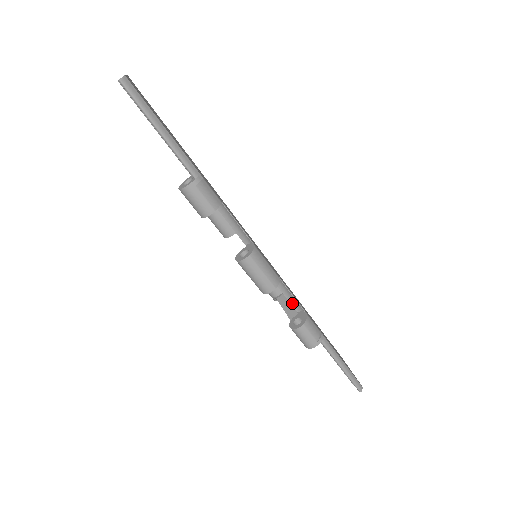
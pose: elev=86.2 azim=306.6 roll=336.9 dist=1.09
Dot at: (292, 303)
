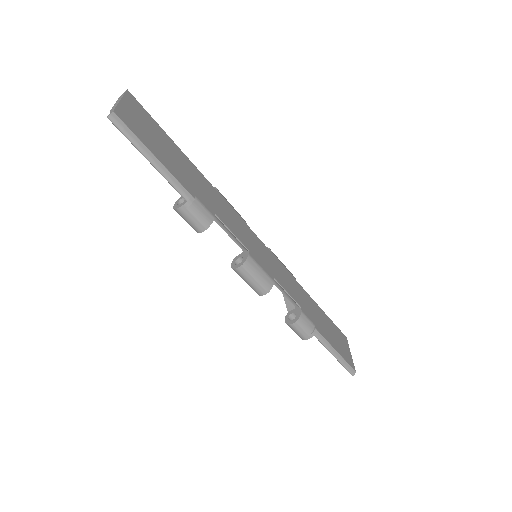
Dot at: (289, 299)
